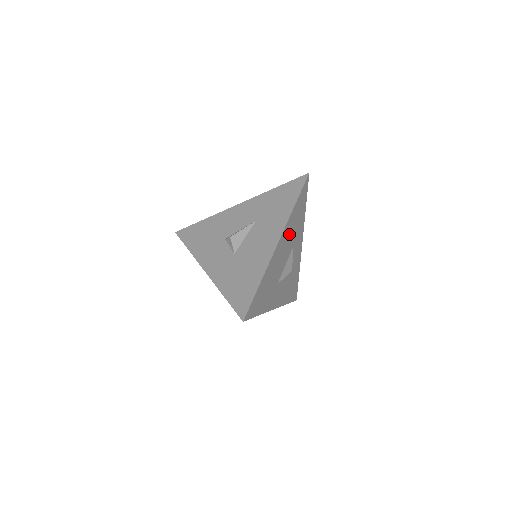
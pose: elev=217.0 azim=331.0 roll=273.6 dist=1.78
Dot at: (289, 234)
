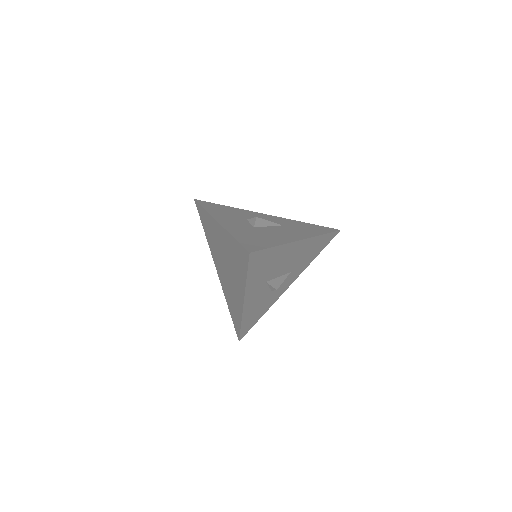
Dot at: (303, 252)
